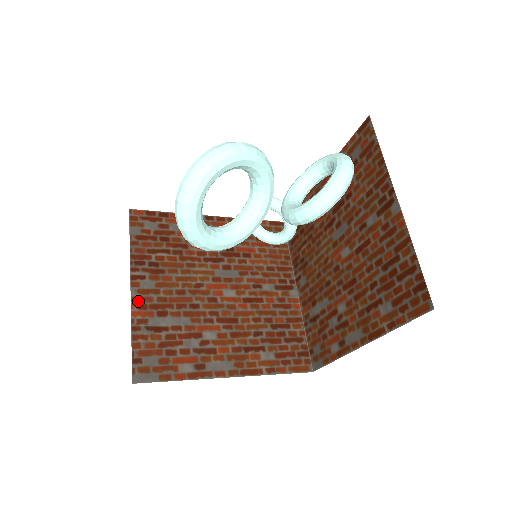
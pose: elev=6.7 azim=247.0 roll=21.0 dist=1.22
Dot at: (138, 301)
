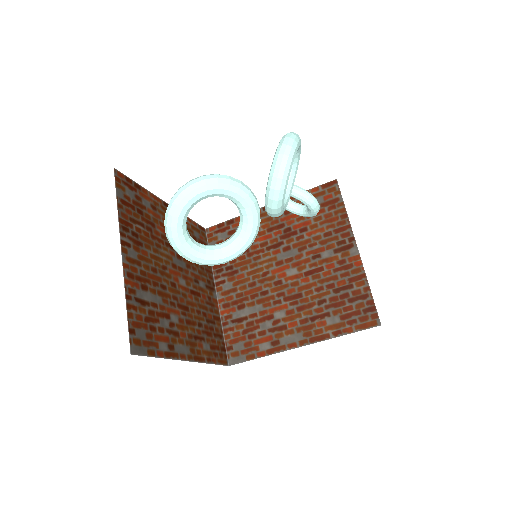
Dot at: (223, 302)
